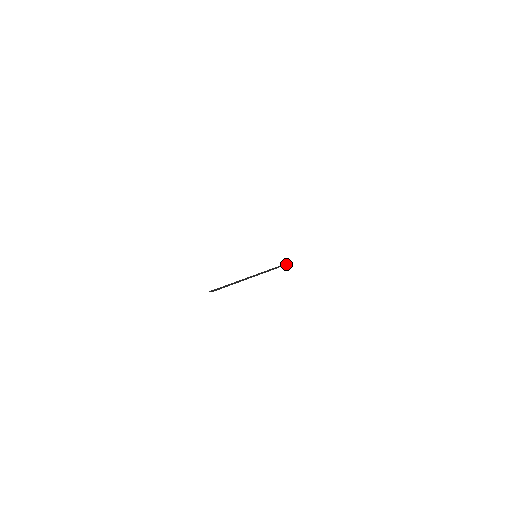
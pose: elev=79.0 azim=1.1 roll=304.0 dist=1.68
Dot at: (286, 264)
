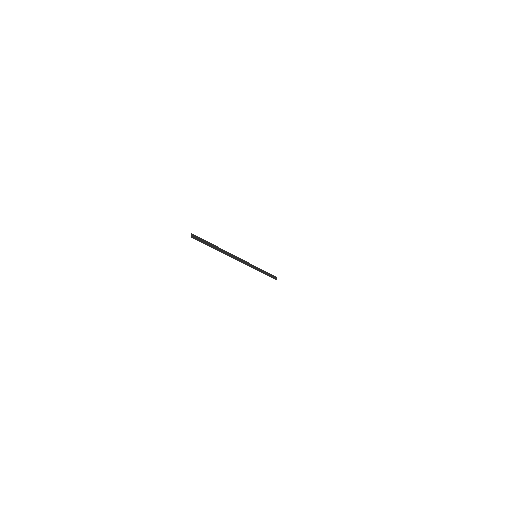
Dot at: (270, 276)
